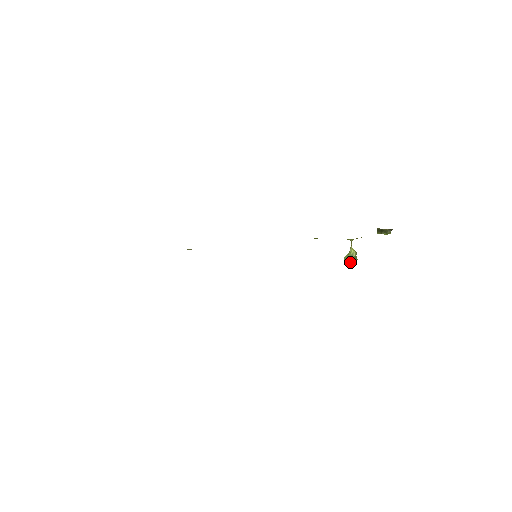
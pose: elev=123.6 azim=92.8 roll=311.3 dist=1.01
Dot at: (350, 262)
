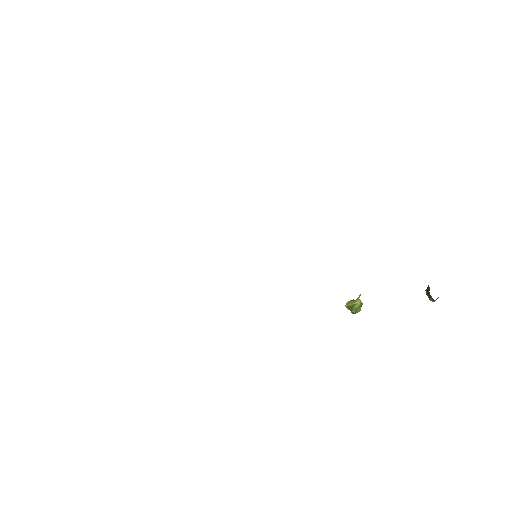
Dot at: (350, 309)
